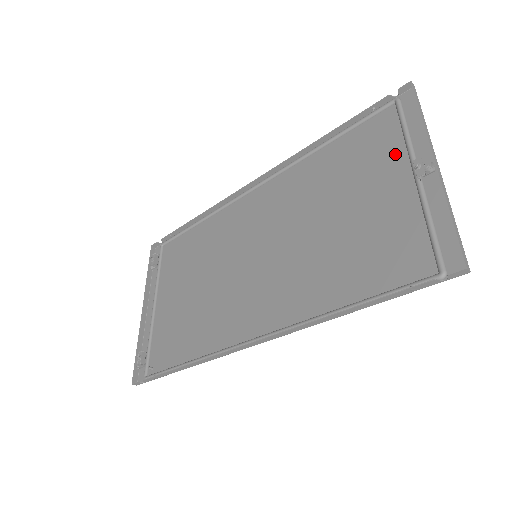
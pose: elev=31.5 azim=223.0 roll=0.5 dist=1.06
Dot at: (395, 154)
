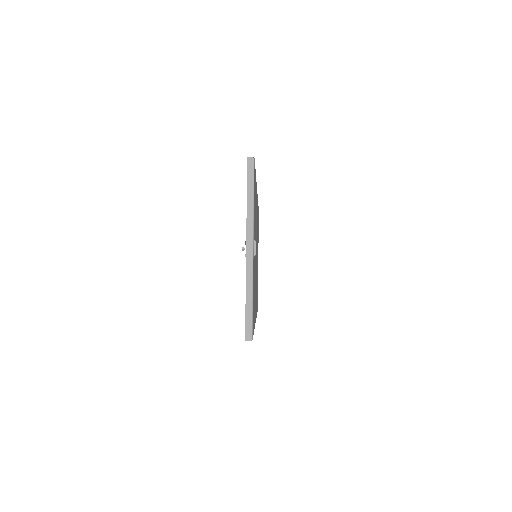
Dot at: occluded
